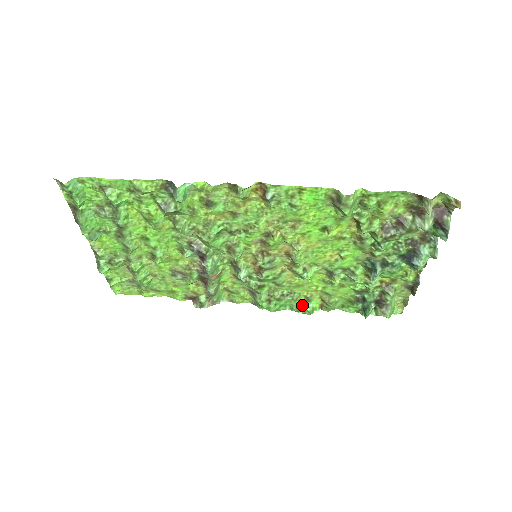
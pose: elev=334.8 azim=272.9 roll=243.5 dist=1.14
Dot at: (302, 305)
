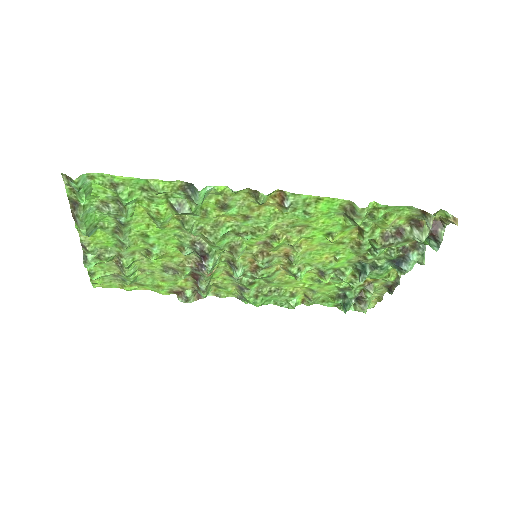
Dot at: (286, 300)
